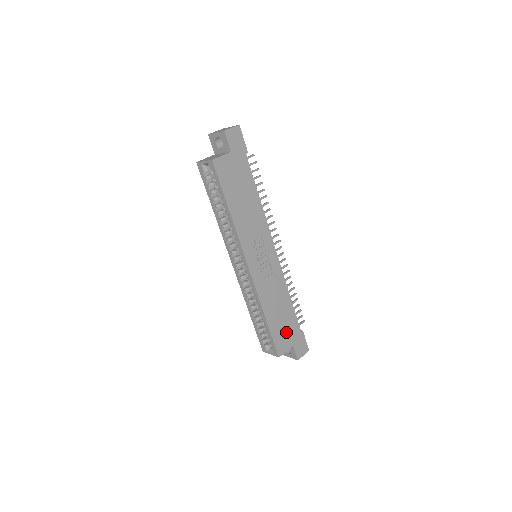
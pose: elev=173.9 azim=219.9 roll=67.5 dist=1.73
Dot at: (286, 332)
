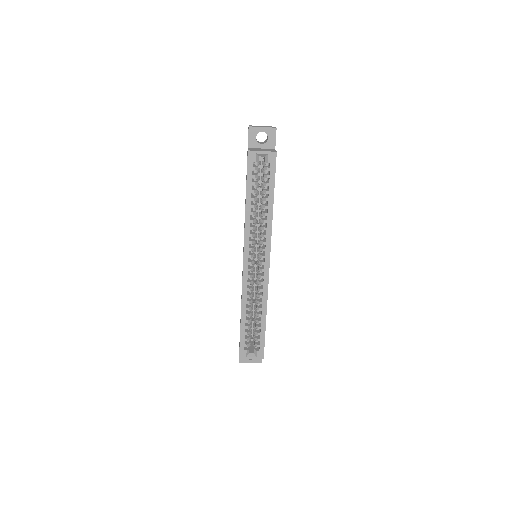
Dot at: occluded
